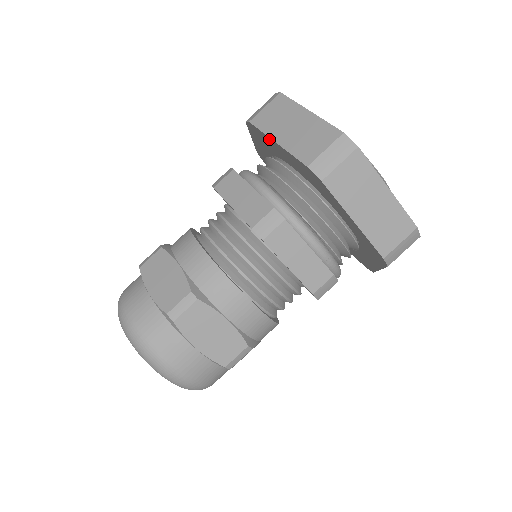
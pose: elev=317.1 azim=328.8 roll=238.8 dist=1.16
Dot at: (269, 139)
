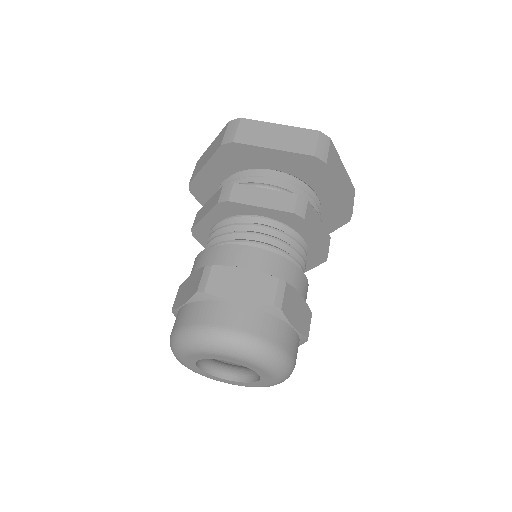
Dot at: (260, 150)
